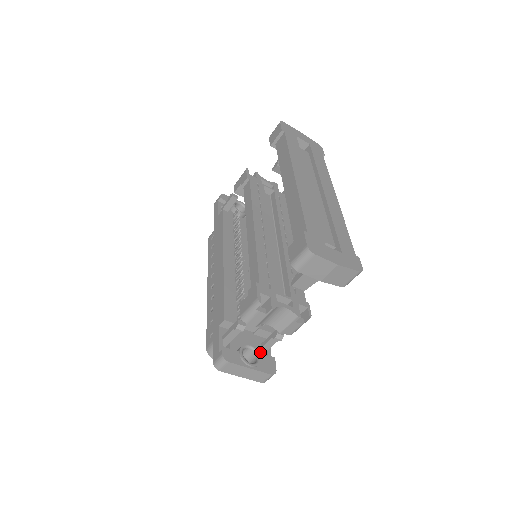
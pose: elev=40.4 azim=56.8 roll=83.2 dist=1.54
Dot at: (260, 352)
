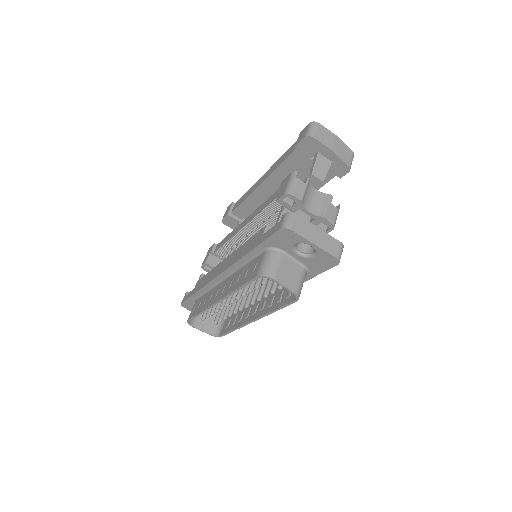
Dot at: occluded
